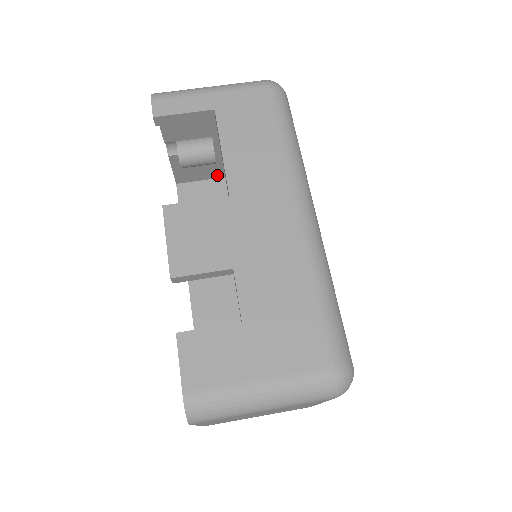
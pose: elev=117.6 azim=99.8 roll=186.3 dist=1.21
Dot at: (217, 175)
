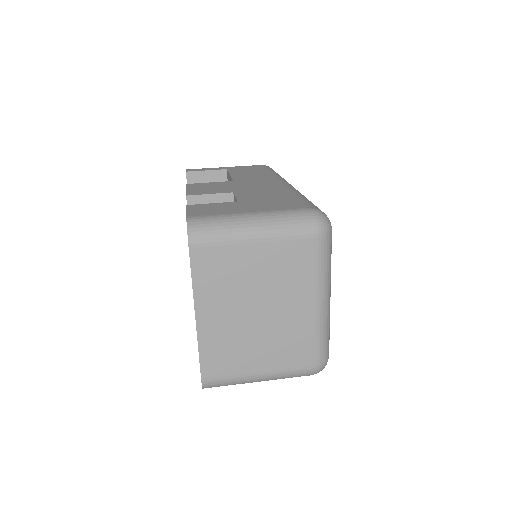
Dot at: occluded
